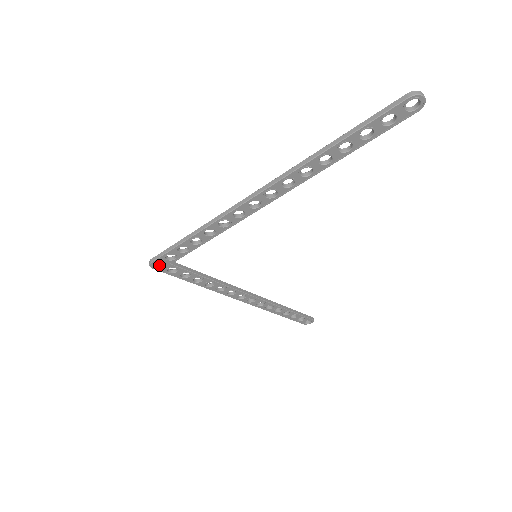
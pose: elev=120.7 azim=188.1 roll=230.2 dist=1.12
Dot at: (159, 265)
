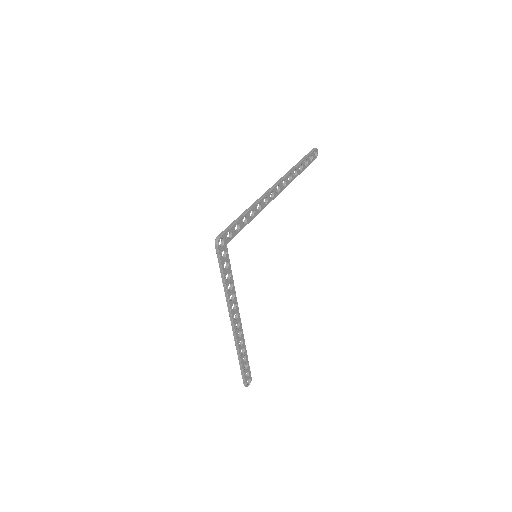
Dot at: (219, 246)
